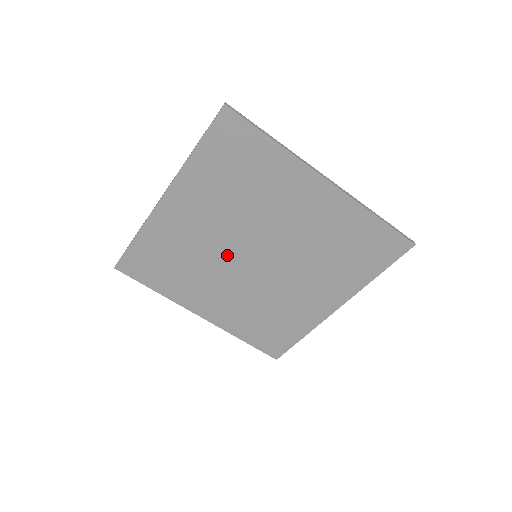
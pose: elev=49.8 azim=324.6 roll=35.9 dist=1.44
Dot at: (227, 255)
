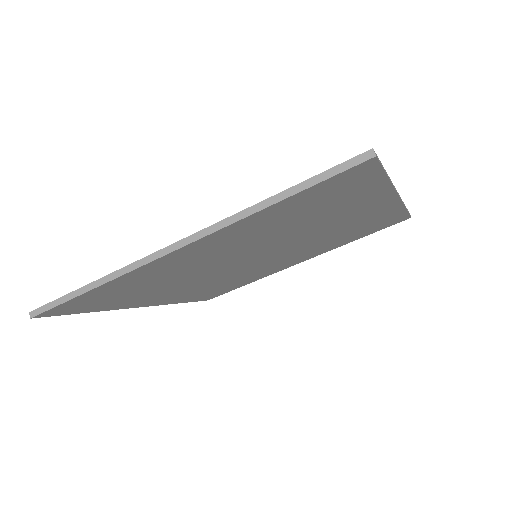
Dot at: (223, 266)
